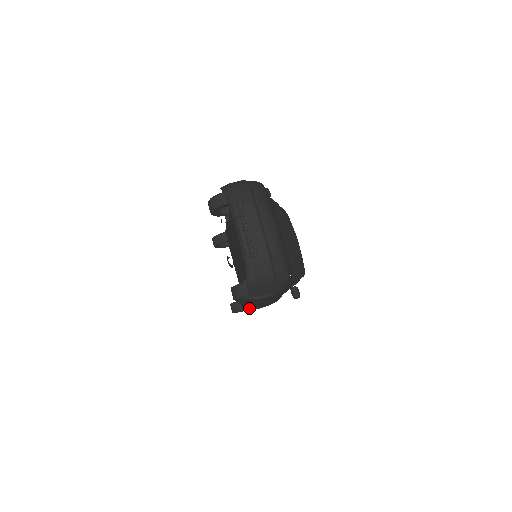
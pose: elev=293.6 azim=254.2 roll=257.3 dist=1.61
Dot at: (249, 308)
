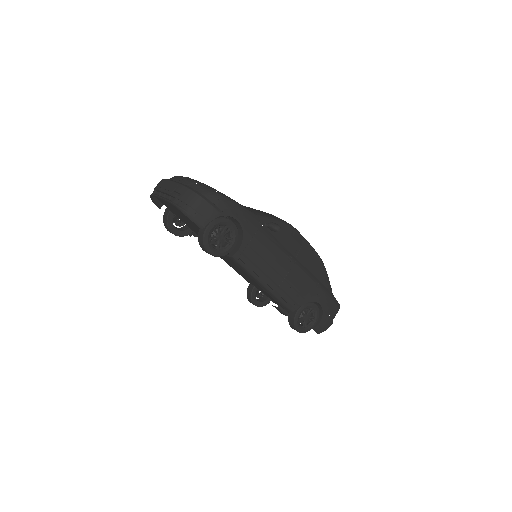
Dot at: (313, 320)
